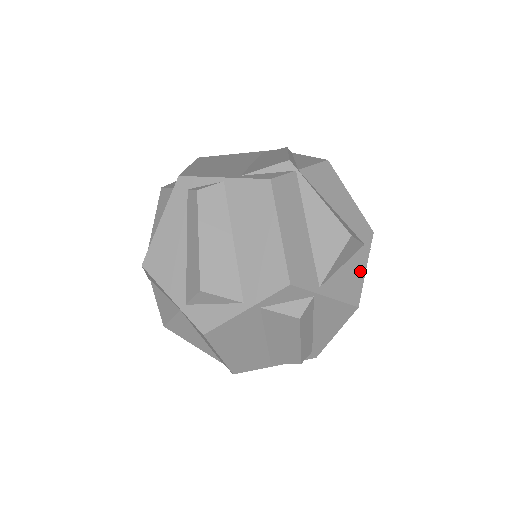
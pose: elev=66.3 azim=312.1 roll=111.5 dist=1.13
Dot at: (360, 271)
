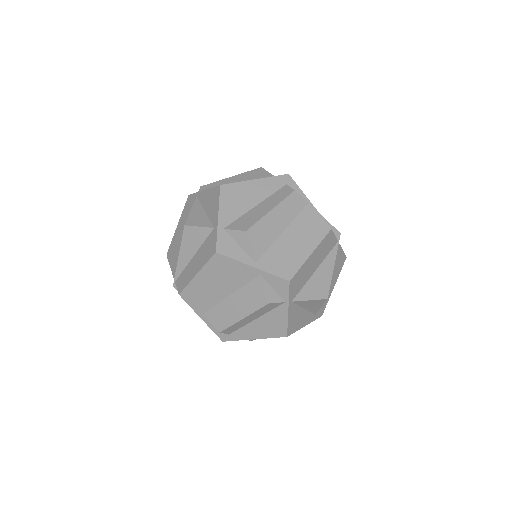
Dot at: (303, 323)
